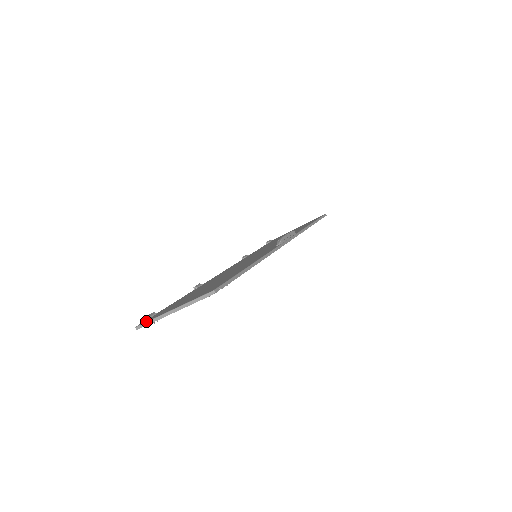
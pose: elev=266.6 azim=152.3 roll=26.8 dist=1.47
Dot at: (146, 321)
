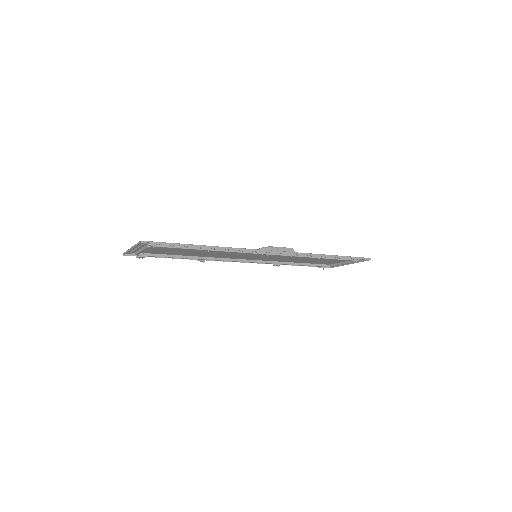
Dot at: occluded
